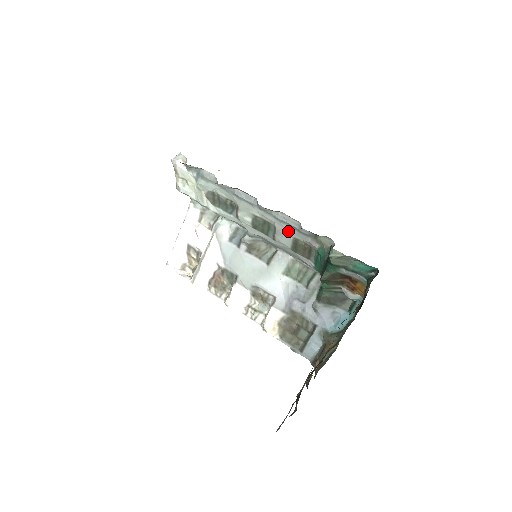
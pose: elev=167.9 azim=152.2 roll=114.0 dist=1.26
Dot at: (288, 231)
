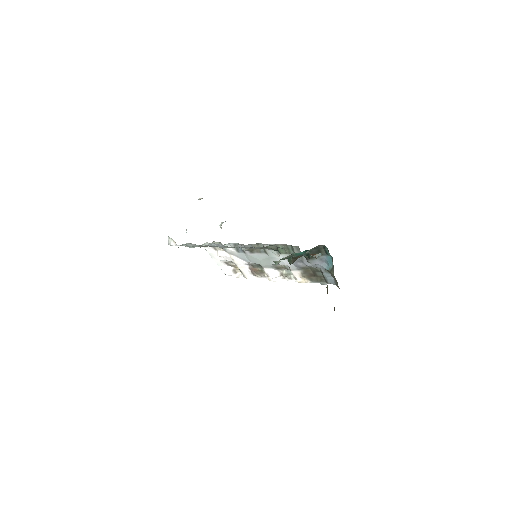
Dot at: (252, 248)
